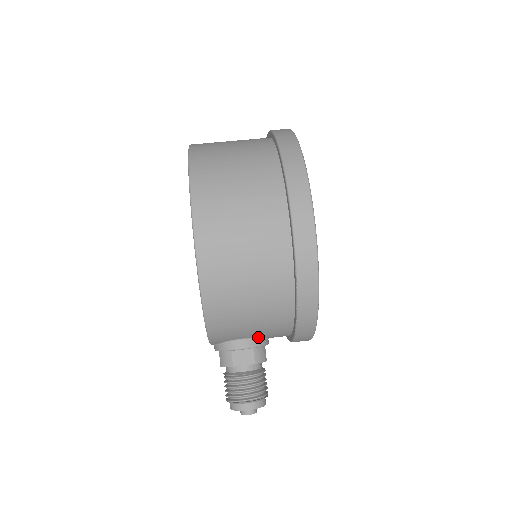
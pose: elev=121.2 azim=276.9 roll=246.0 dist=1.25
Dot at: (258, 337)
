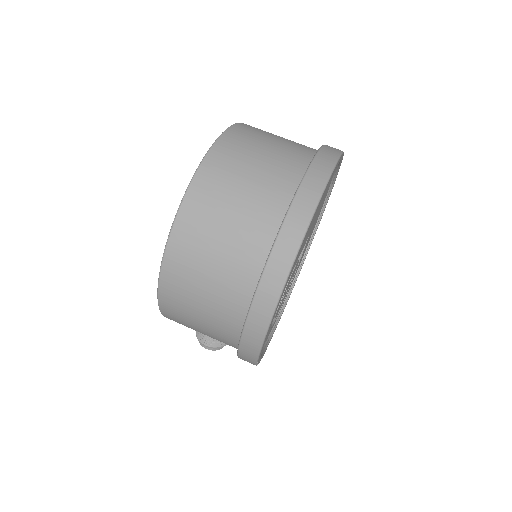
Dot at: occluded
